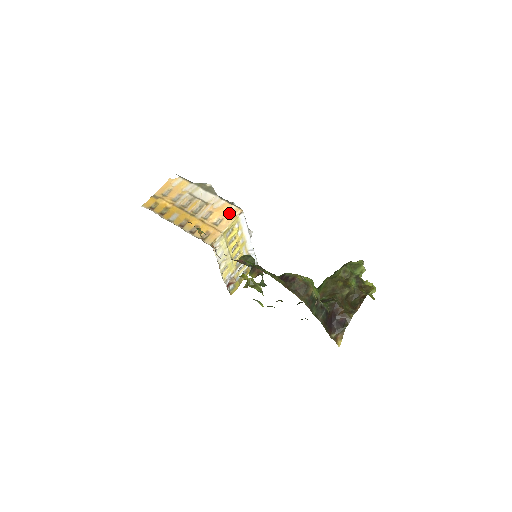
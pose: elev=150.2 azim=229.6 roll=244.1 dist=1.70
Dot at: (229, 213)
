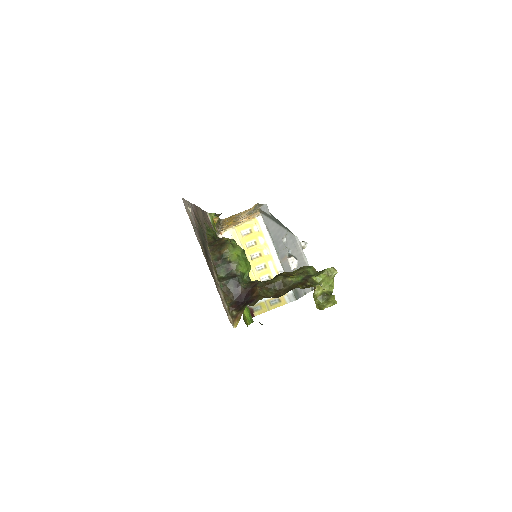
Dot at: occluded
